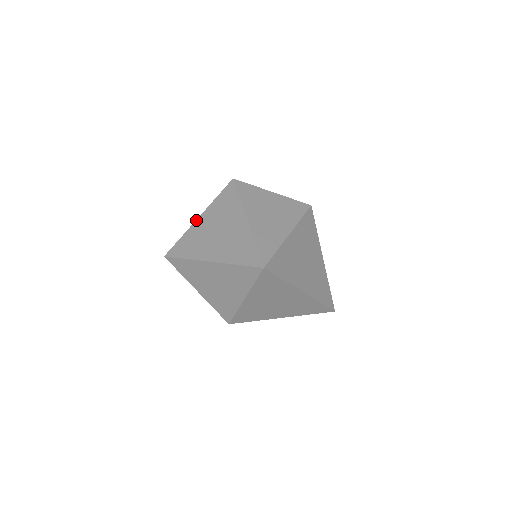
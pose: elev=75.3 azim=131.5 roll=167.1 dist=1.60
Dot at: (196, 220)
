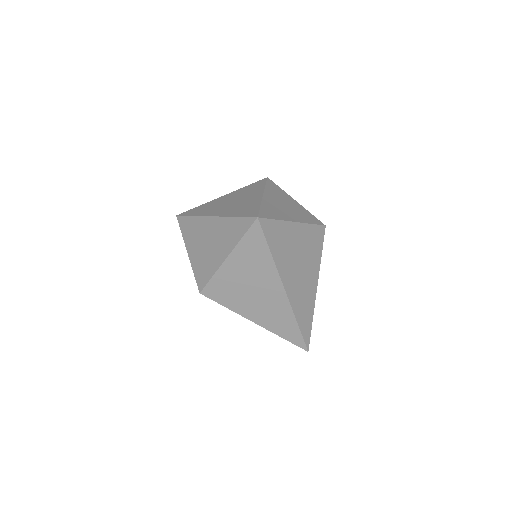
Dot at: (220, 197)
